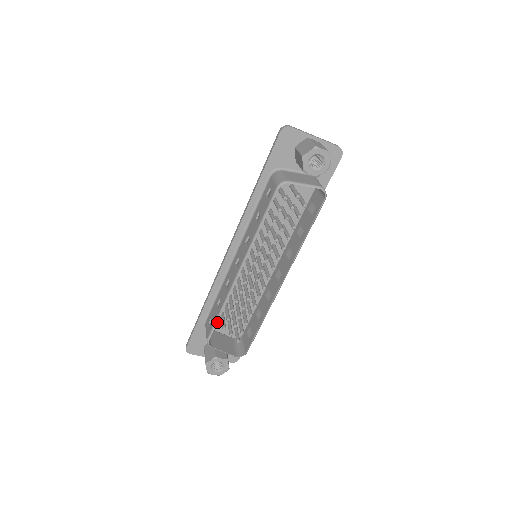
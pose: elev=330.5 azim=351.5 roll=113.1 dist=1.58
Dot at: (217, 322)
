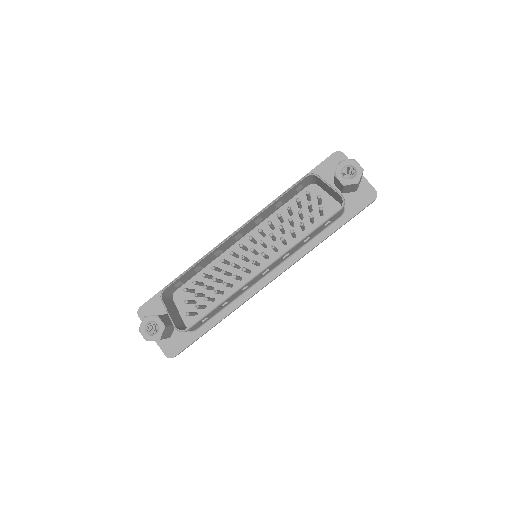
Dot at: (183, 299)
